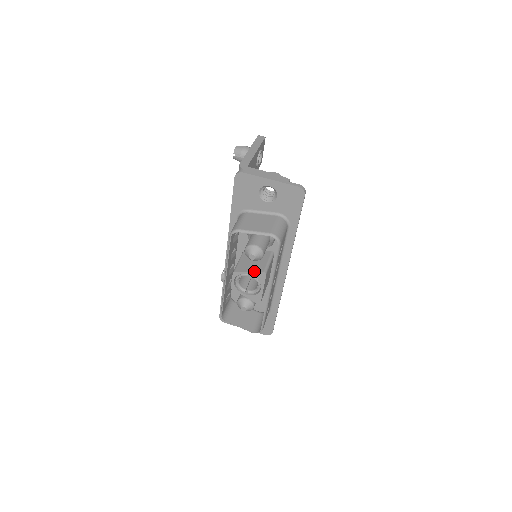
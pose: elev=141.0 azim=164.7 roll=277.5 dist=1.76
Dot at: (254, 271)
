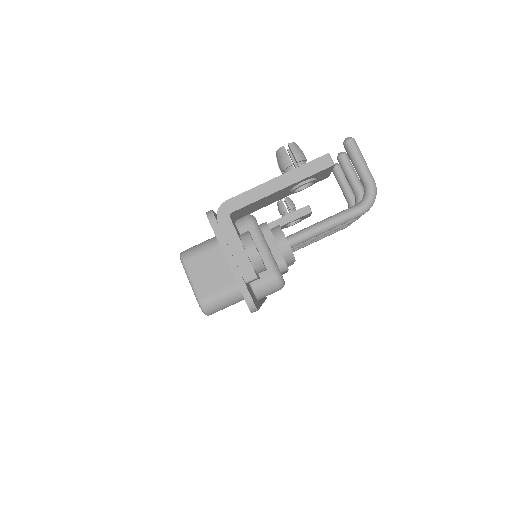
Dot at: occluded
